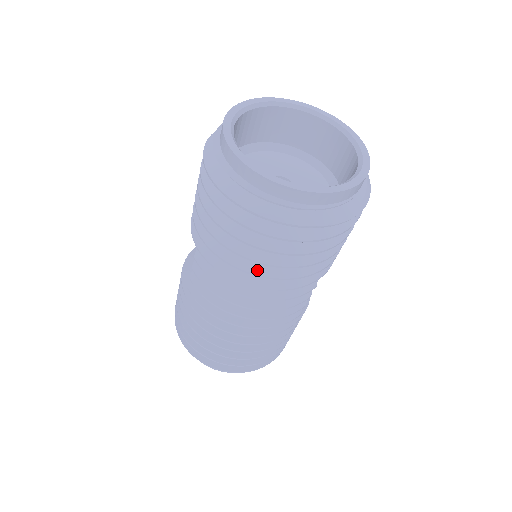
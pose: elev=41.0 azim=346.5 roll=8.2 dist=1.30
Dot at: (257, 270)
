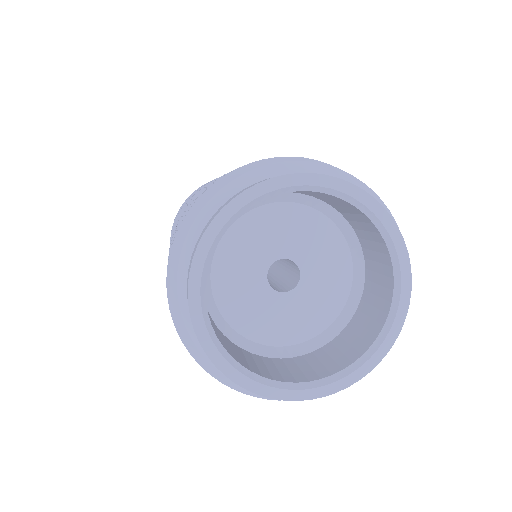
Dot at: occluded
